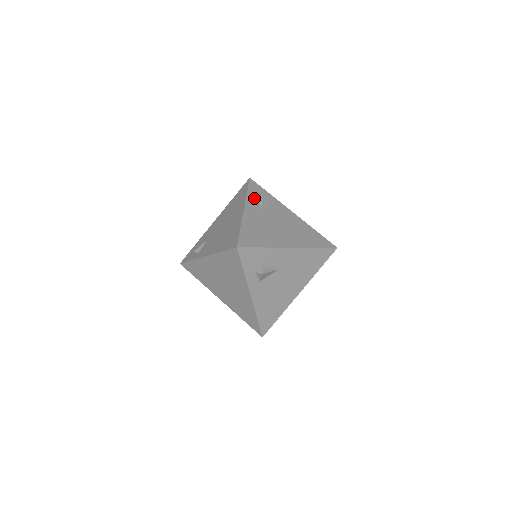
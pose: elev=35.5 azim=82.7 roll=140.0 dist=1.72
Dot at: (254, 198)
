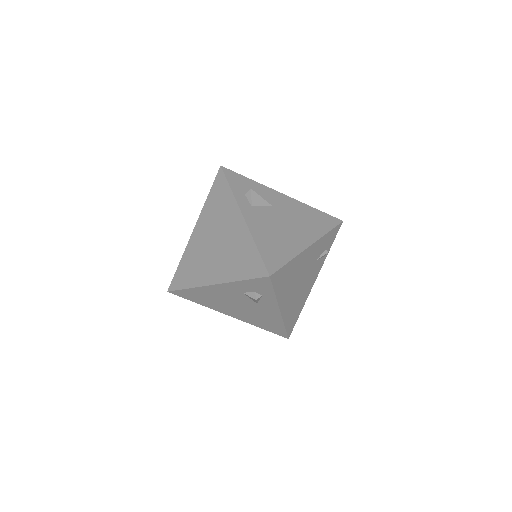
Dot at: occluded
